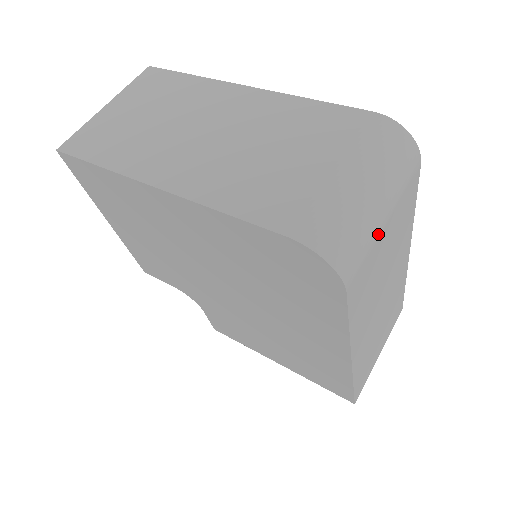
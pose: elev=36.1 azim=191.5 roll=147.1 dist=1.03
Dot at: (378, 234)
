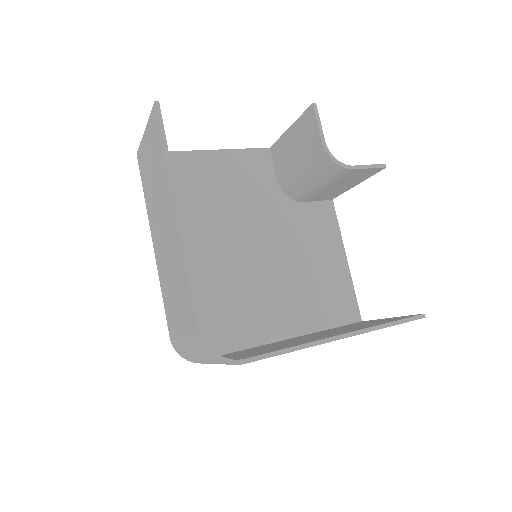
Dot at: occluded
